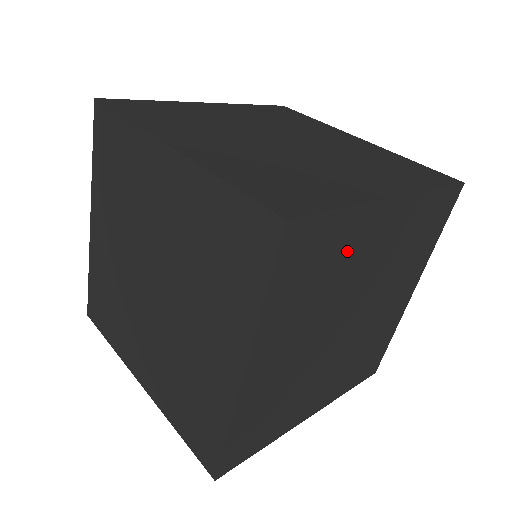
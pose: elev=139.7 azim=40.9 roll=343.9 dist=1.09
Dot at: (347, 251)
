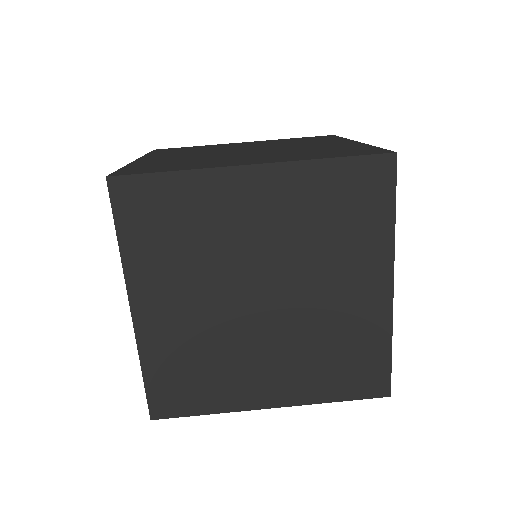
Dot at: occluded
